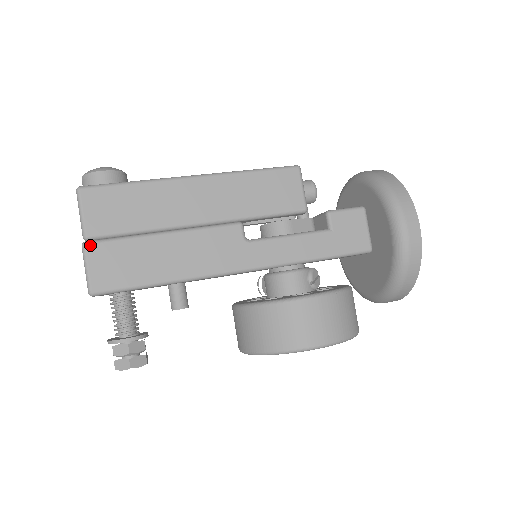
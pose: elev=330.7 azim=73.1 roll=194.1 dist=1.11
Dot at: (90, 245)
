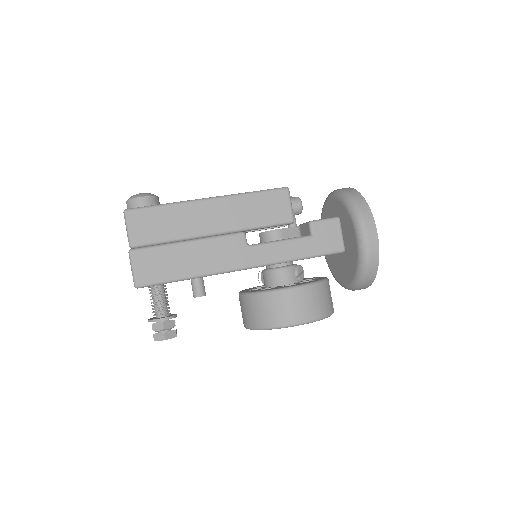
Dot at: (135, 252)
